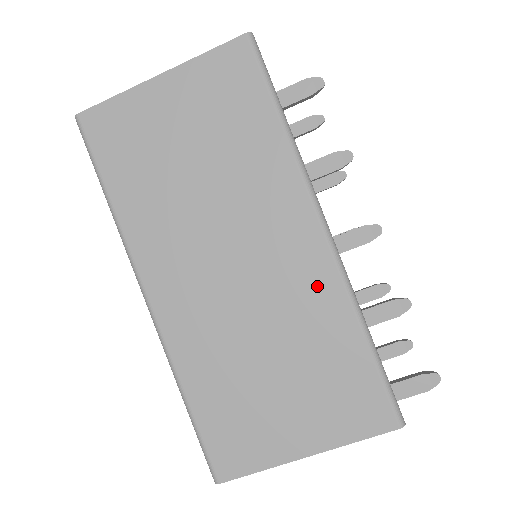
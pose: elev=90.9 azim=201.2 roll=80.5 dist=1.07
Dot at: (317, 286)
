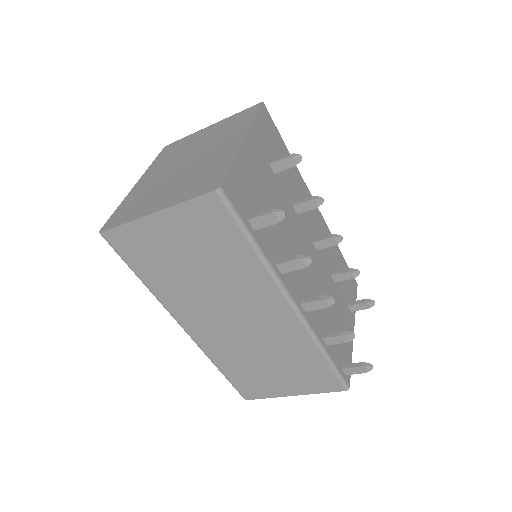
Dot at: (291, 333)
